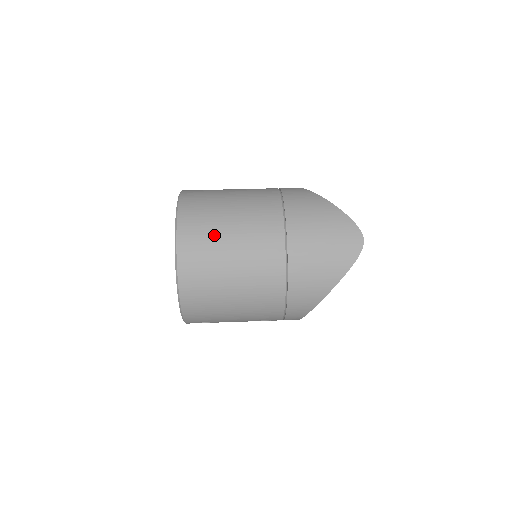
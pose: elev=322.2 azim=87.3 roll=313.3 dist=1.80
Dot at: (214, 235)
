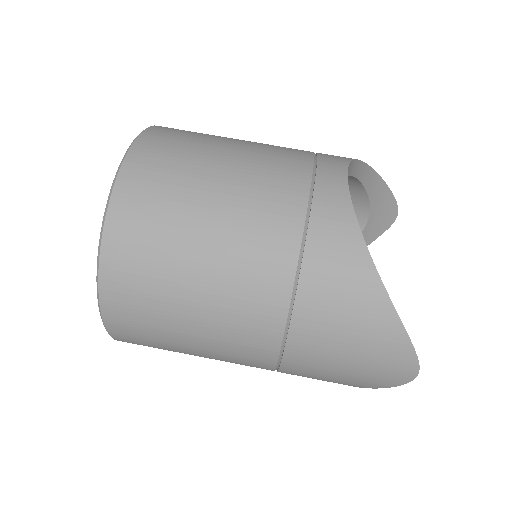
Dot at: (162, 316)
